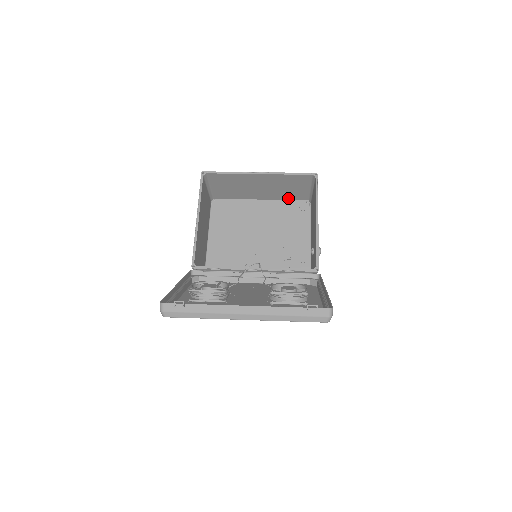
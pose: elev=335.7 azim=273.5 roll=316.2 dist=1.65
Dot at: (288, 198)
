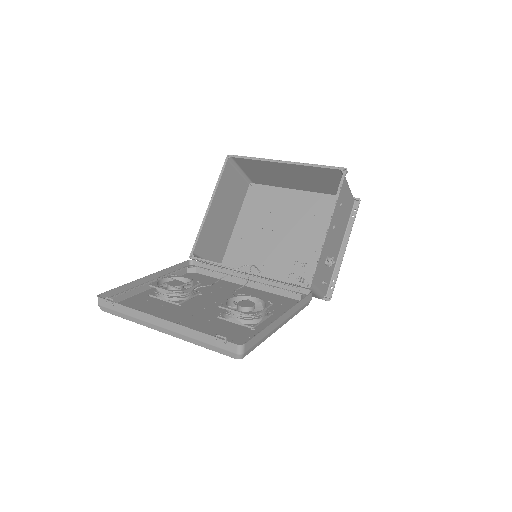
Dot at: (328, 191)
